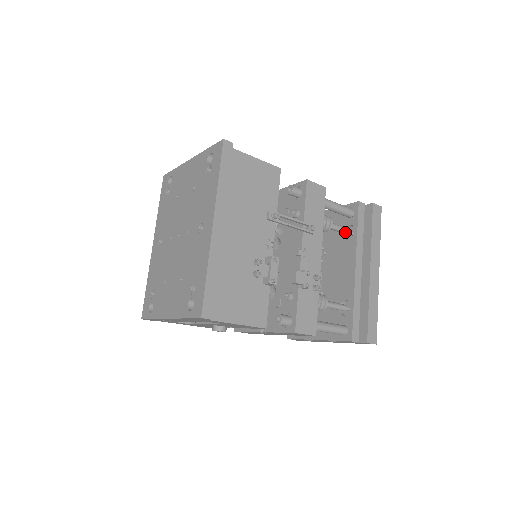
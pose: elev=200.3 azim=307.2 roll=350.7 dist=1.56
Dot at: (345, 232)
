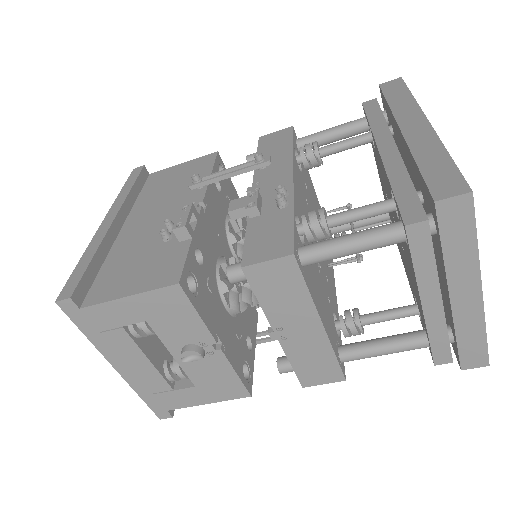
Dot at: (358, 140)
